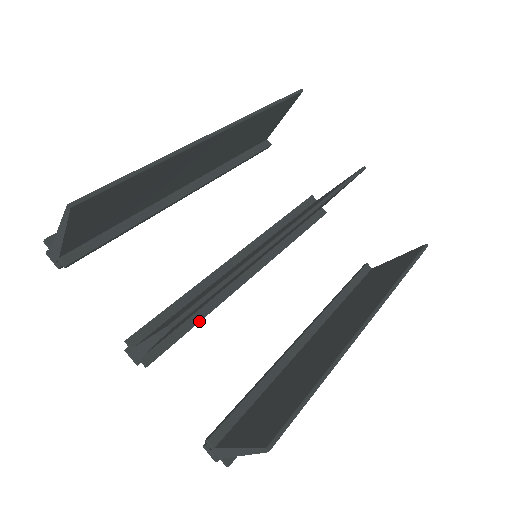
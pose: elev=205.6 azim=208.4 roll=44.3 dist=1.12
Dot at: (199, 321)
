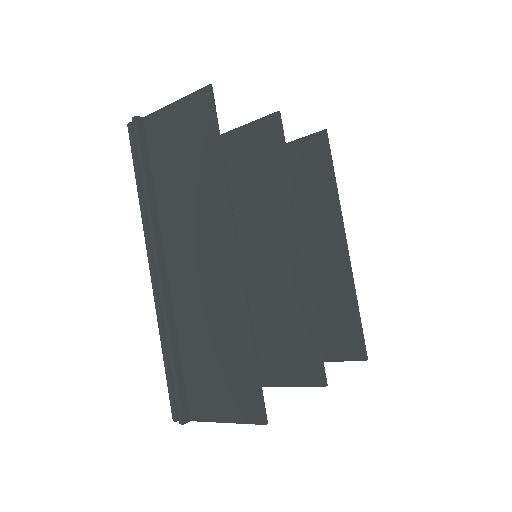
Dot at: occluded
